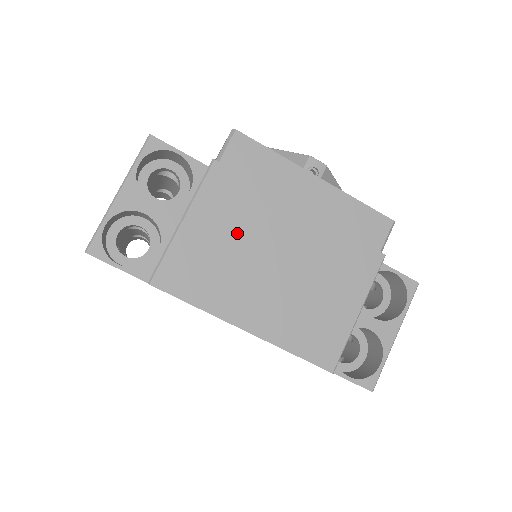
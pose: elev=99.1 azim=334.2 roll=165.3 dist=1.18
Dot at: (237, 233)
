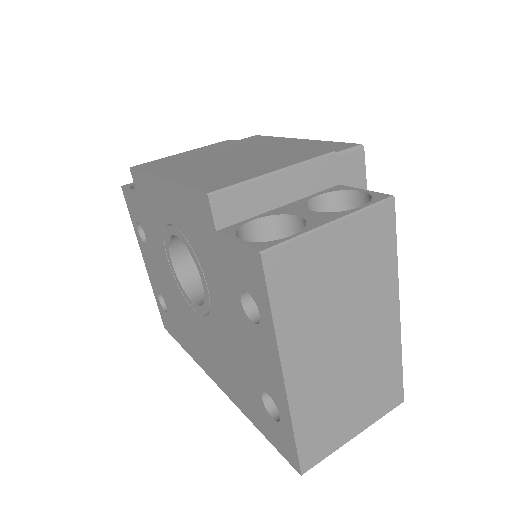
Dot at: (211, 153)
